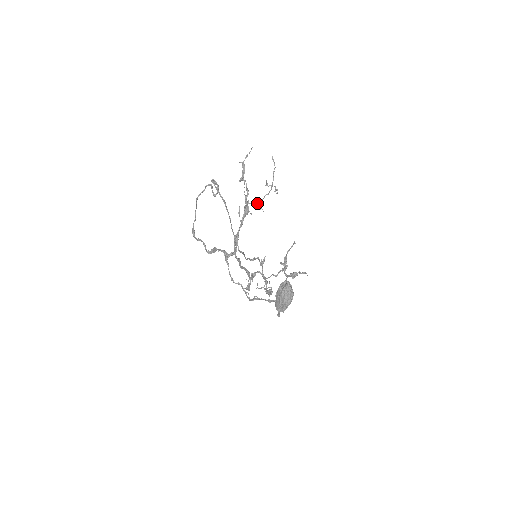
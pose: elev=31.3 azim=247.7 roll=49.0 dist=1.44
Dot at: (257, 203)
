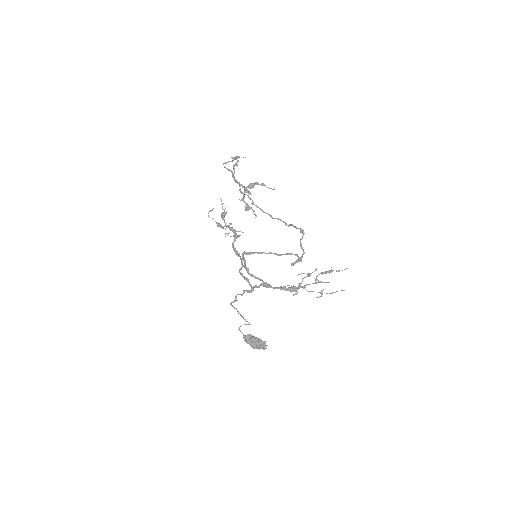
Dot at: (303, 288)
